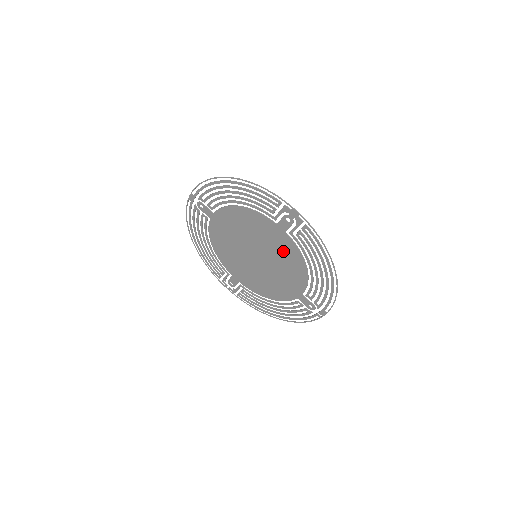
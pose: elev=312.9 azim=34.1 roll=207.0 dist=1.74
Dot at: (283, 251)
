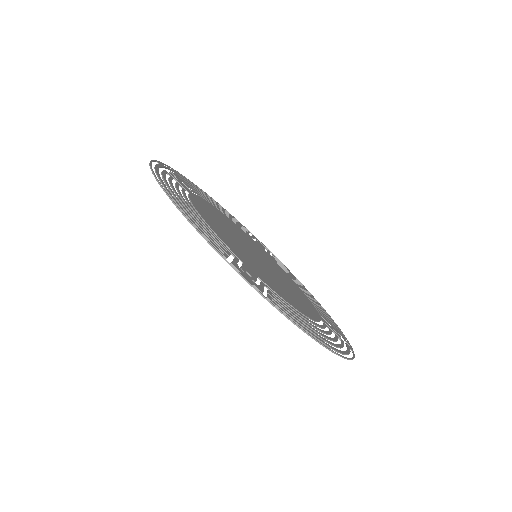
Dot at: (272, 283)
